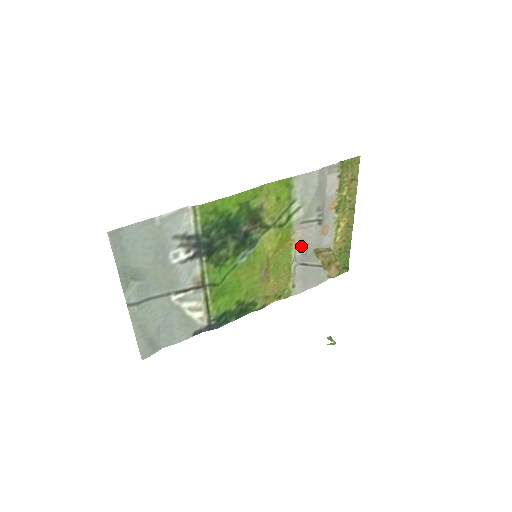
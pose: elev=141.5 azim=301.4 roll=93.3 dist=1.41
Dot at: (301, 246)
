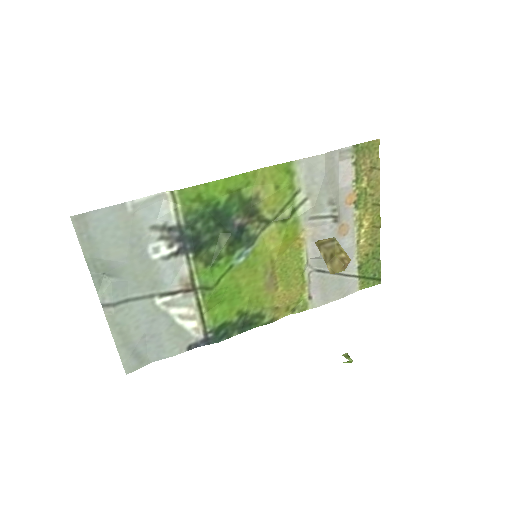
Dot at: (313, 247)
